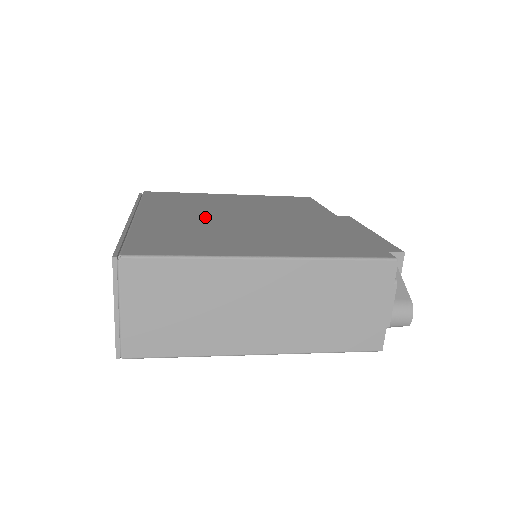
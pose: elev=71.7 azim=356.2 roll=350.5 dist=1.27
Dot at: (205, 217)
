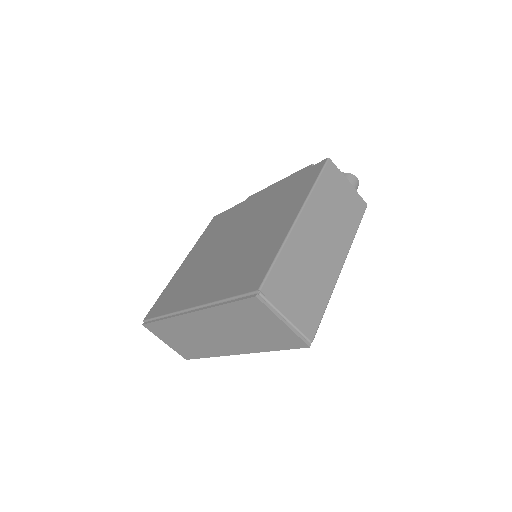
Dot at: (218, 265)
